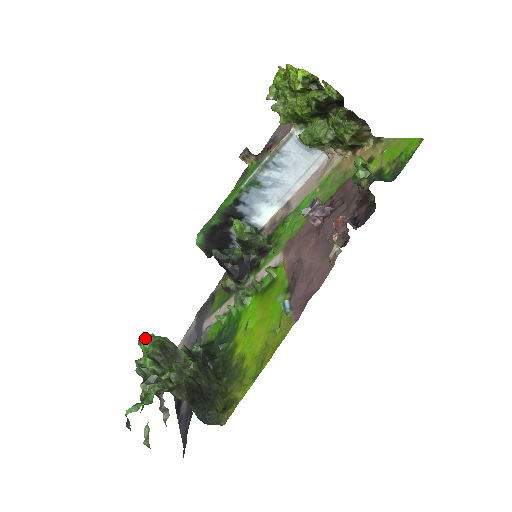
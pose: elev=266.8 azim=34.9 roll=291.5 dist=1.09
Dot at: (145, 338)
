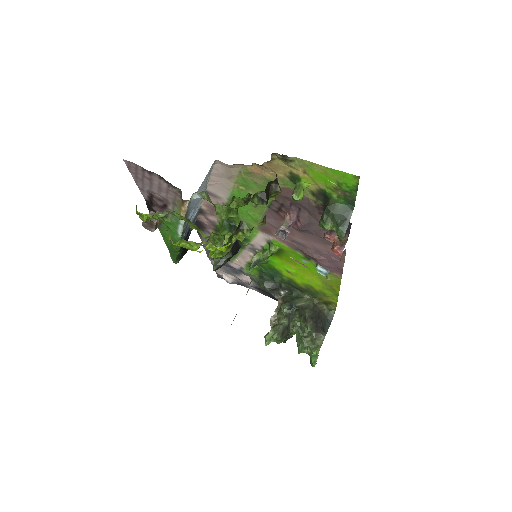
Dot at: (268, 342)
